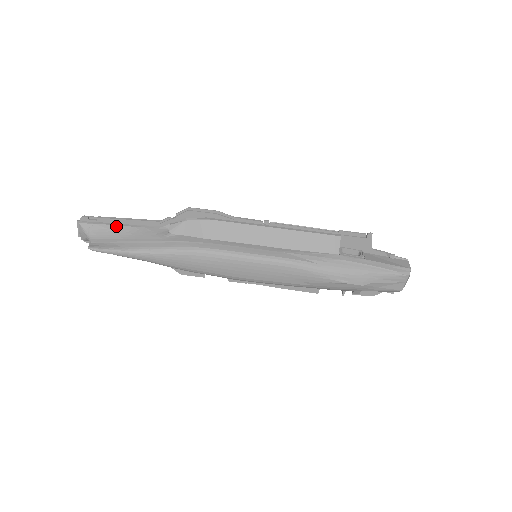
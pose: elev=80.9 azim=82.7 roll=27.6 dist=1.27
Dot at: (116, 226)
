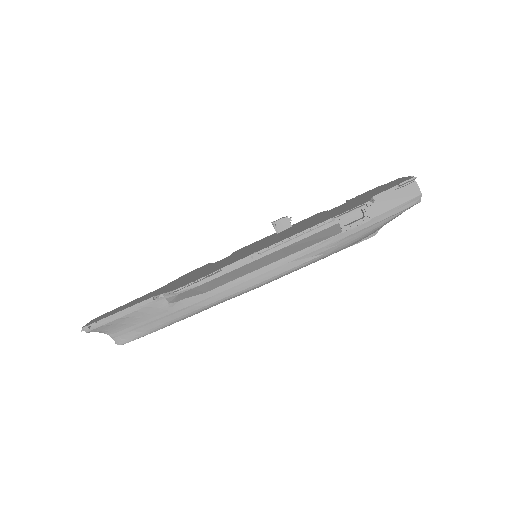
Dot at: (119, 319)
